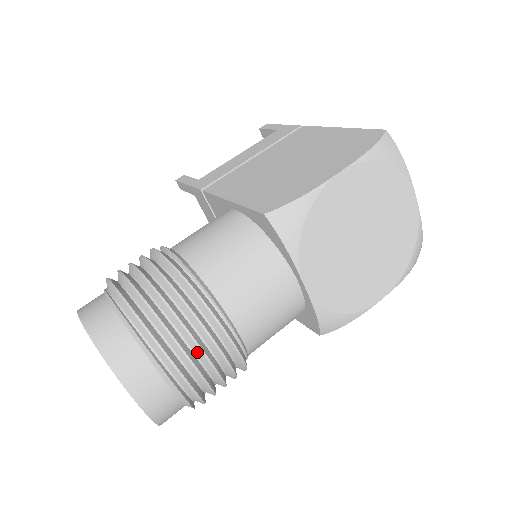
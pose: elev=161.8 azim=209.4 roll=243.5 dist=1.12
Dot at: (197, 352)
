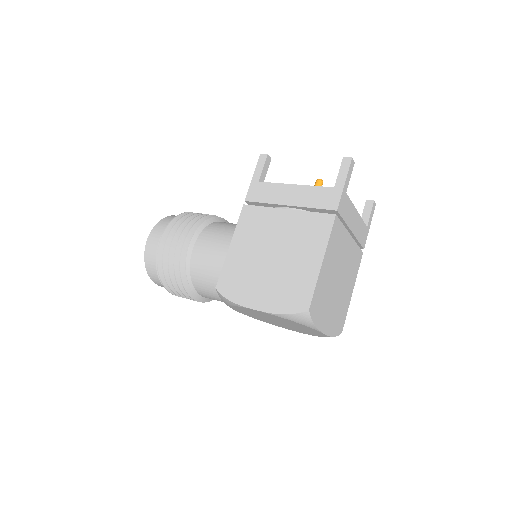
Dot at: (181, 293)
